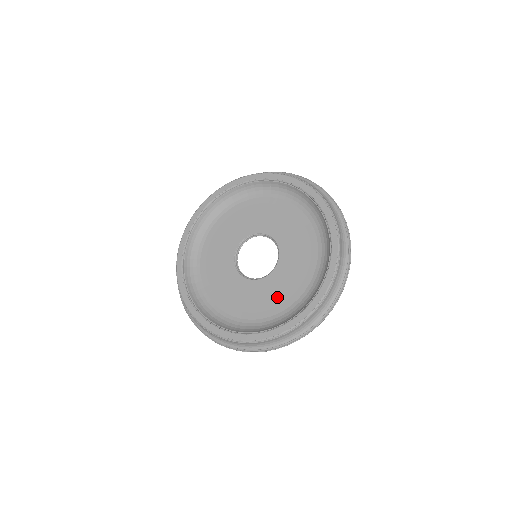
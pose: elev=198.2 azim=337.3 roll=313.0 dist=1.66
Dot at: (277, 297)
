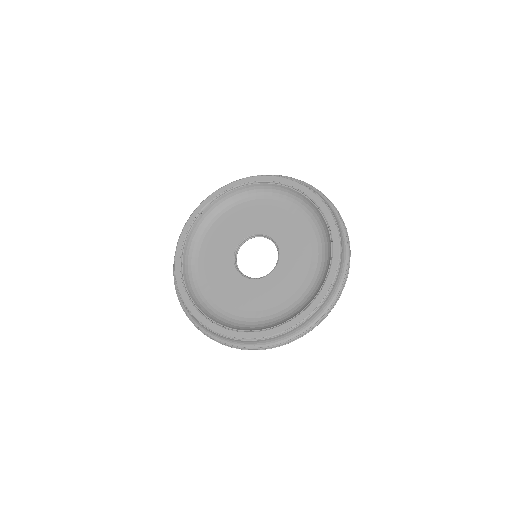
Dot at: (242, 302)
